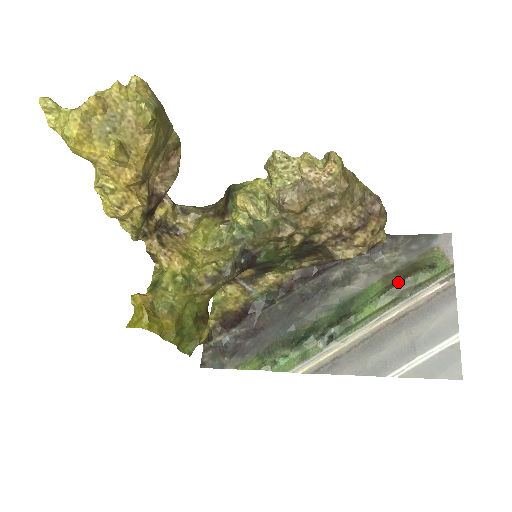
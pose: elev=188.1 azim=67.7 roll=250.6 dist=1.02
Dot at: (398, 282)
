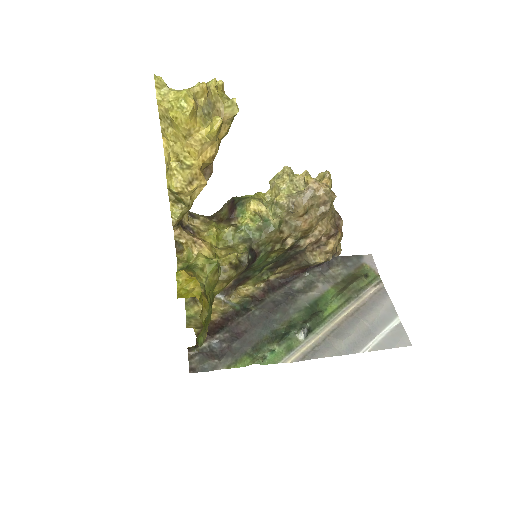
Dot at: (347, 287)
